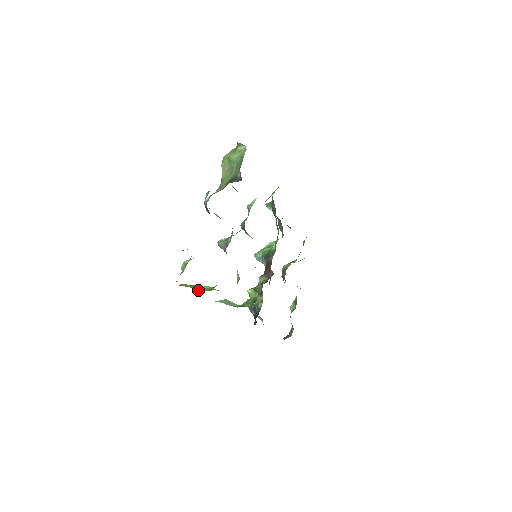
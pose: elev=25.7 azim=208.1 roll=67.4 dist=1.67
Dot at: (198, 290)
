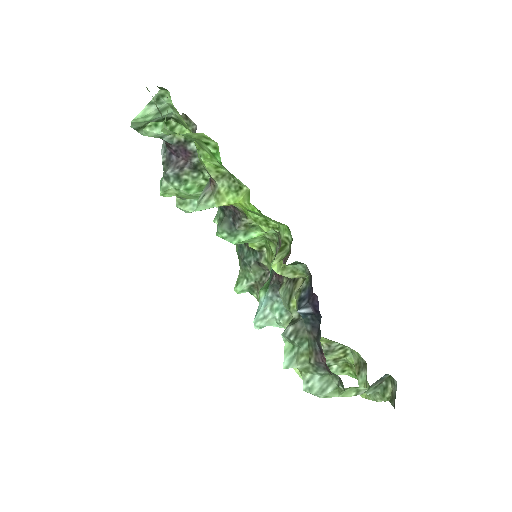
Dot at: occluded
